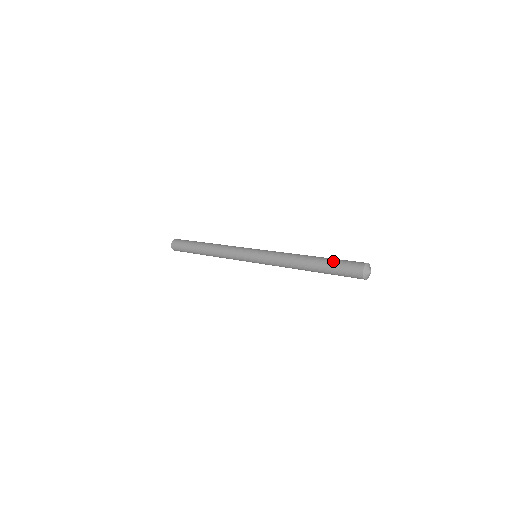
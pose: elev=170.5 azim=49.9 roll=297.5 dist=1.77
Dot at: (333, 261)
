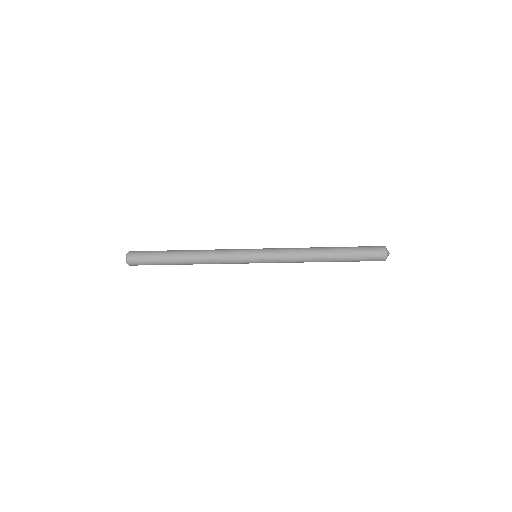
Dot at: (354, 251)
